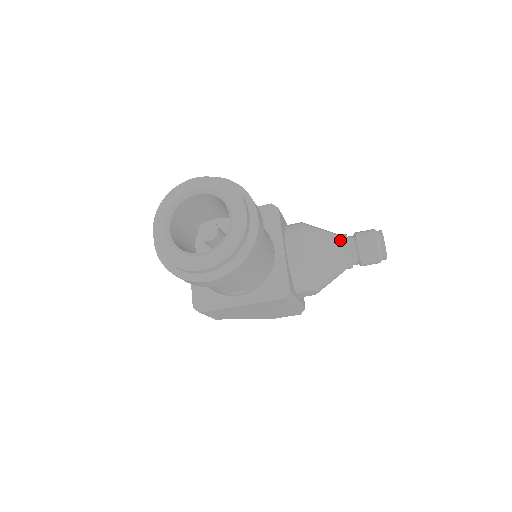
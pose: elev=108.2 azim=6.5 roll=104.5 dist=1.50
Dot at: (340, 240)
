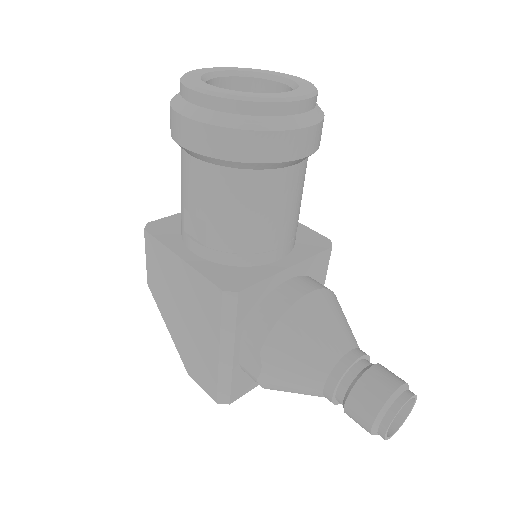
Dot at: (355, 346)
